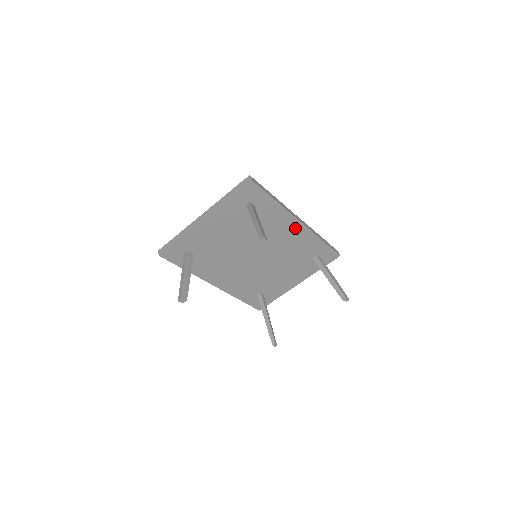
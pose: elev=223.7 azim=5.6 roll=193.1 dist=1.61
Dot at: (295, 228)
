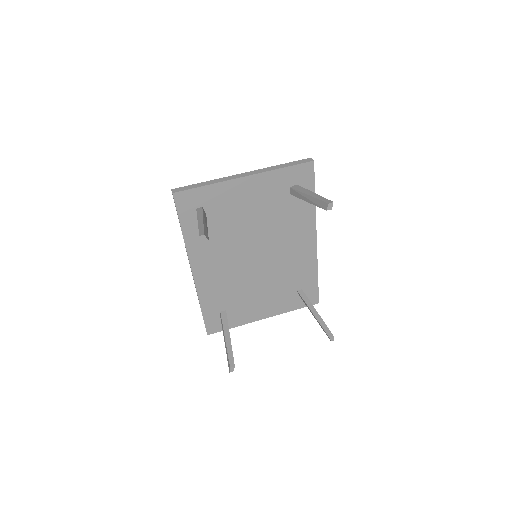
Dot at: (308, 243)
